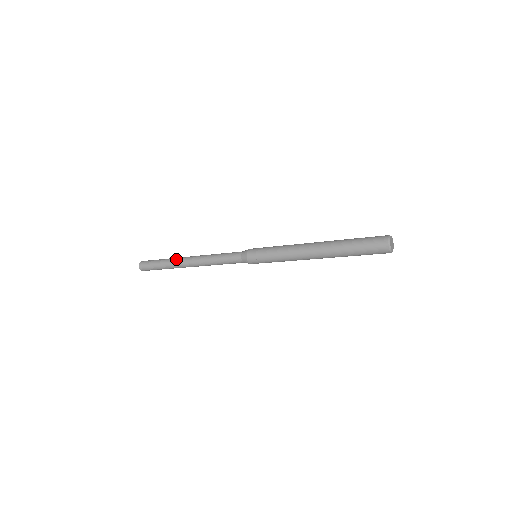
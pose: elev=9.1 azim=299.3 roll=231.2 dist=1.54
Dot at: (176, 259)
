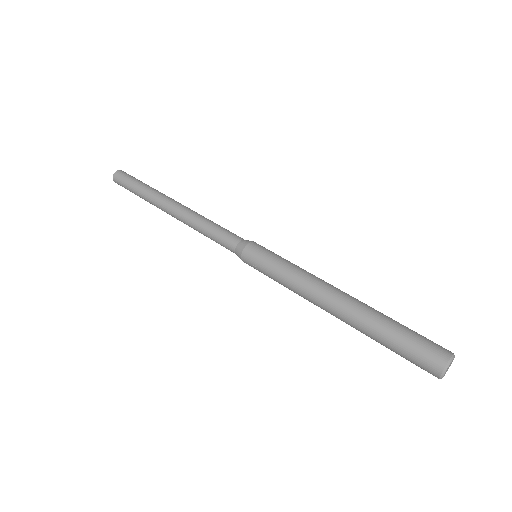
Dot at: (156, 197)
